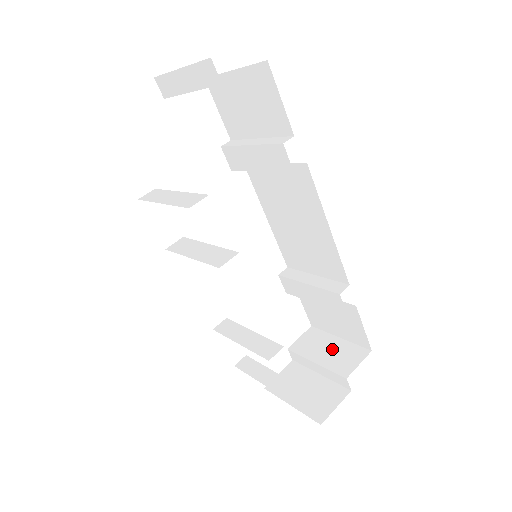
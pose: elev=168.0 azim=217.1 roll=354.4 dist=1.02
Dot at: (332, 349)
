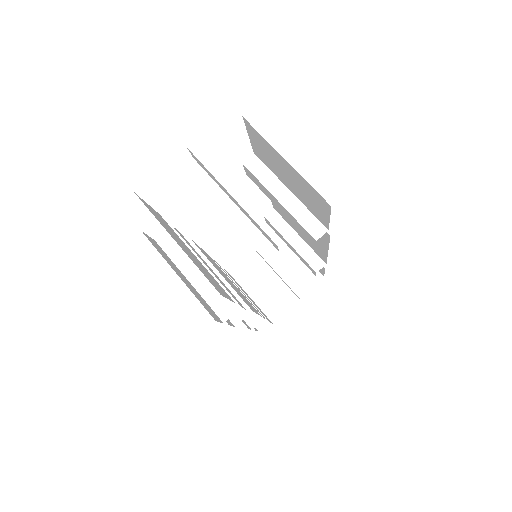
Dot at: (293, 264)
